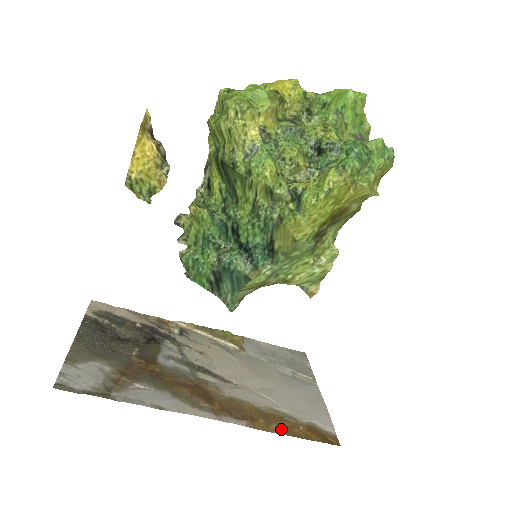
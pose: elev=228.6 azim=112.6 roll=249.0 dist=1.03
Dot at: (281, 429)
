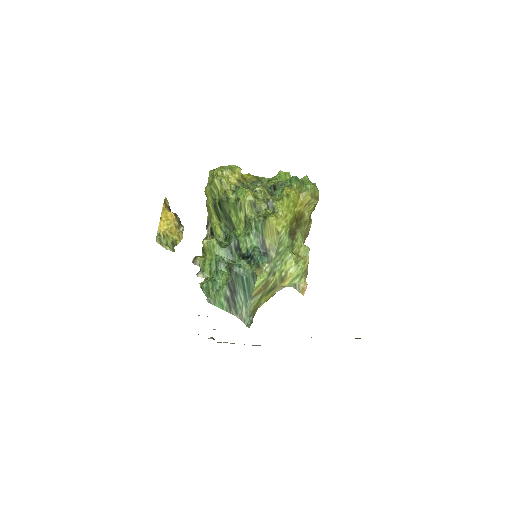
Dot at: occluded
